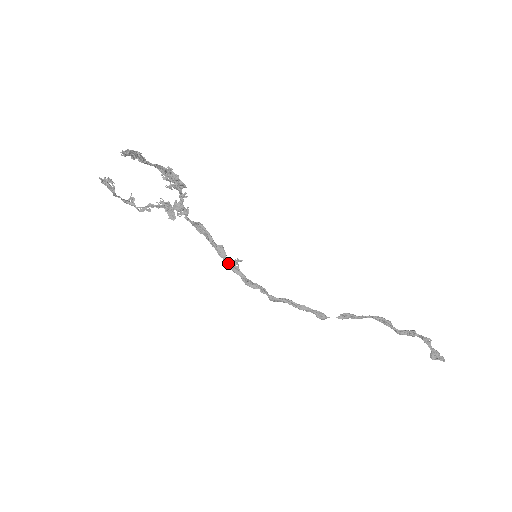
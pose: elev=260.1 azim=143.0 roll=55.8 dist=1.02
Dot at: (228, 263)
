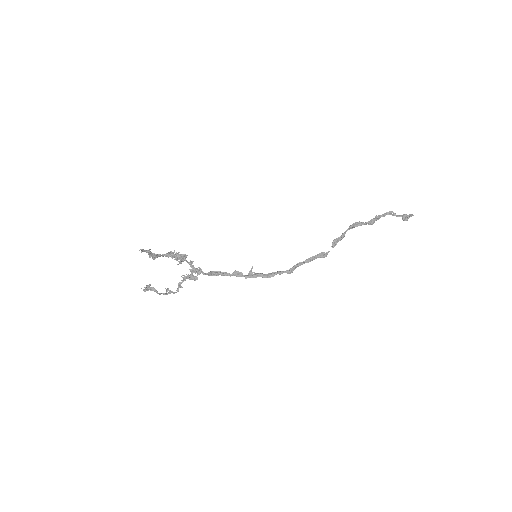
Dot at: (247, 276)
